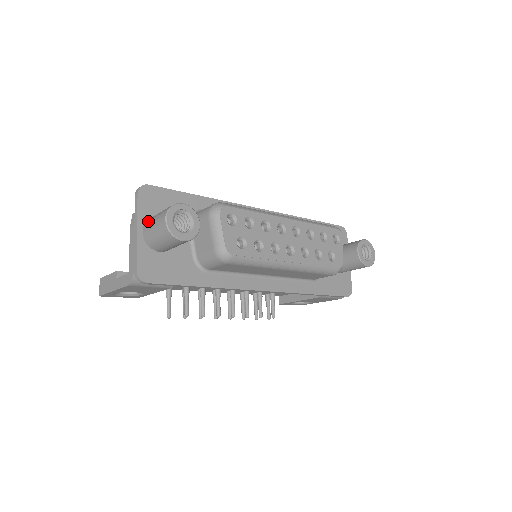
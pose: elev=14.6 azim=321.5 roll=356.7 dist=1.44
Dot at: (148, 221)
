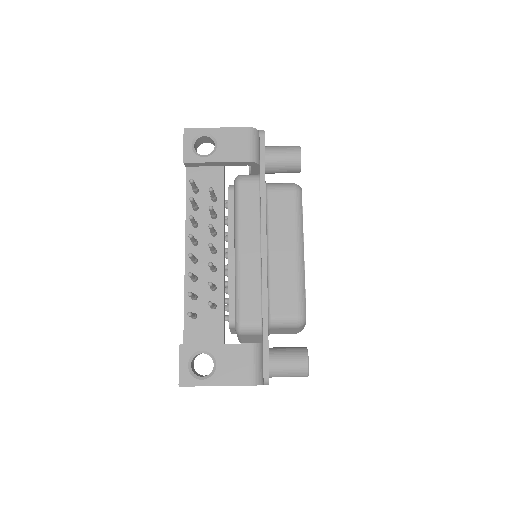
Dot at: occluded
